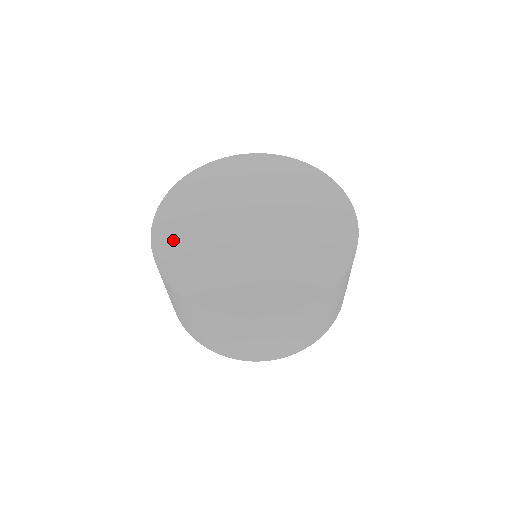
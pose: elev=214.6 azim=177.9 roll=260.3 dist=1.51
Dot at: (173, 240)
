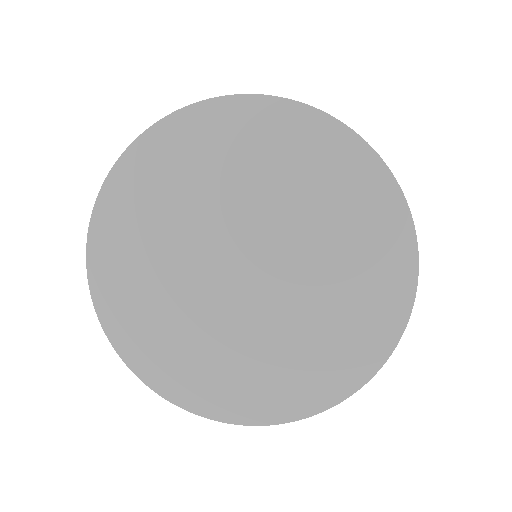
Dot at: (123, 297)
